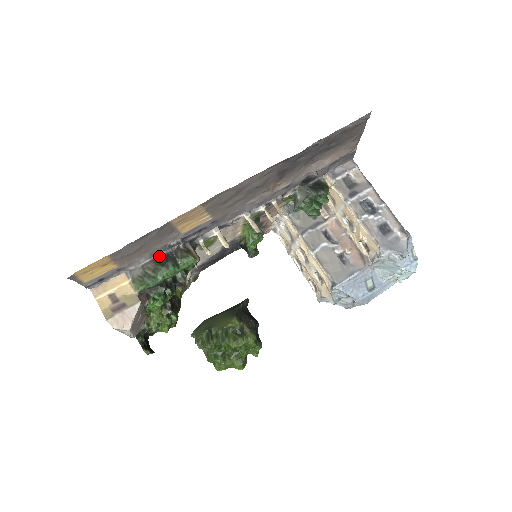
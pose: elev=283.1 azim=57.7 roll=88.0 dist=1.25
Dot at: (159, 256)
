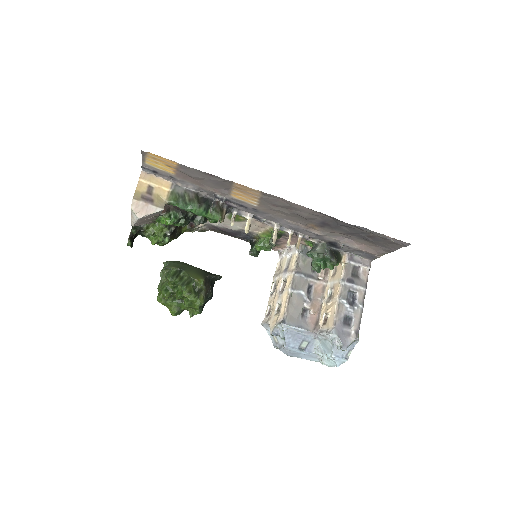
Dot at: (202, 195)
